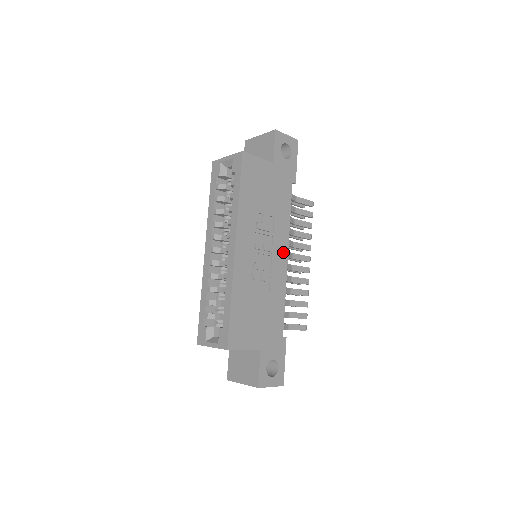
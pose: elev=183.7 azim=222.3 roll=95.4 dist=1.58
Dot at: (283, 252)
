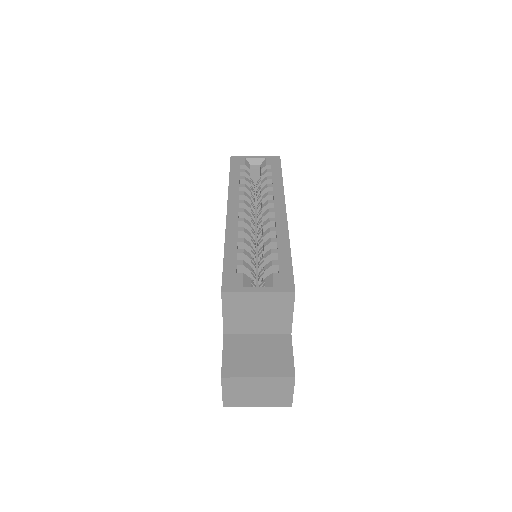
Dot at: occluded
